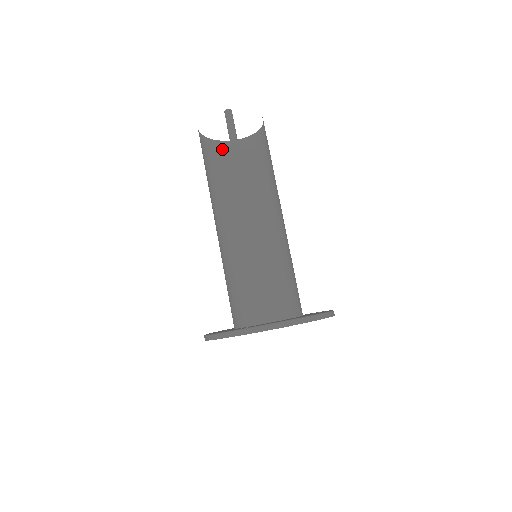
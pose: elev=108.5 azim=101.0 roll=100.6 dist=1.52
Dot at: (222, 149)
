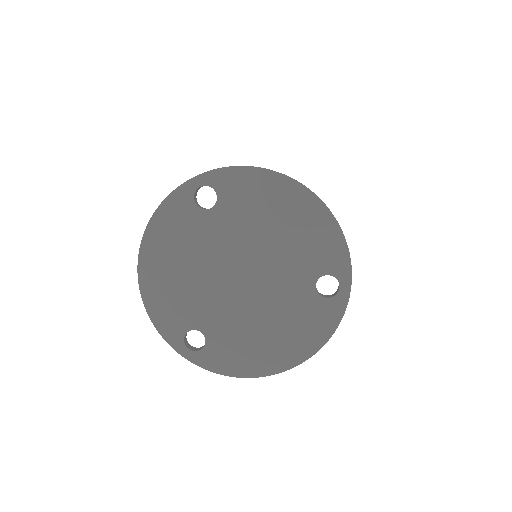
Dot at: occluded
